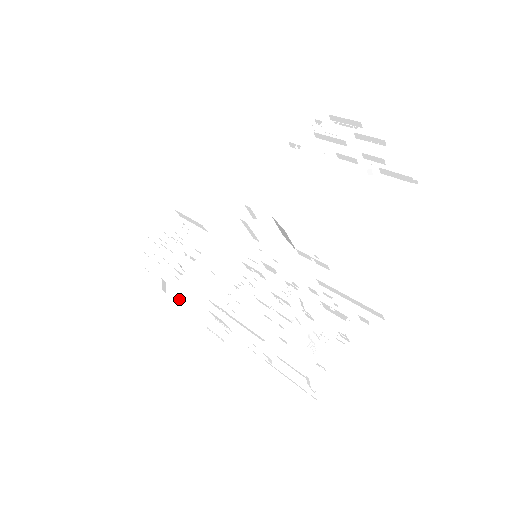
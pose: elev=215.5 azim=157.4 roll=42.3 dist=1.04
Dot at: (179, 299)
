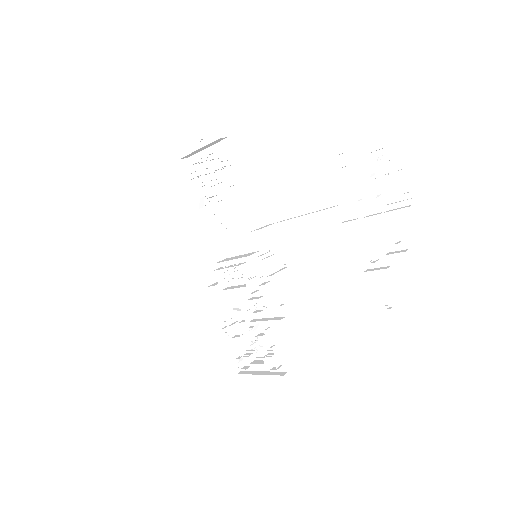
Dot at: occluded
